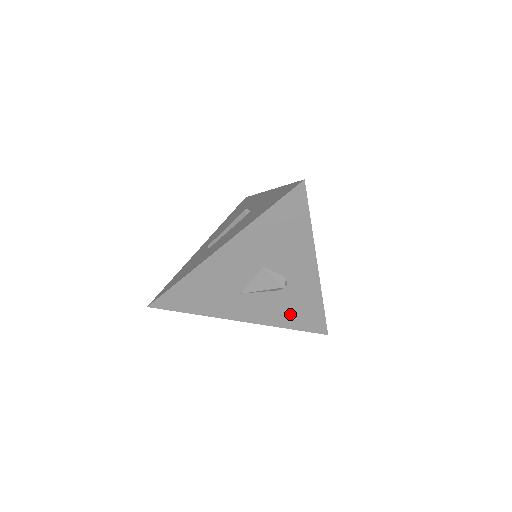
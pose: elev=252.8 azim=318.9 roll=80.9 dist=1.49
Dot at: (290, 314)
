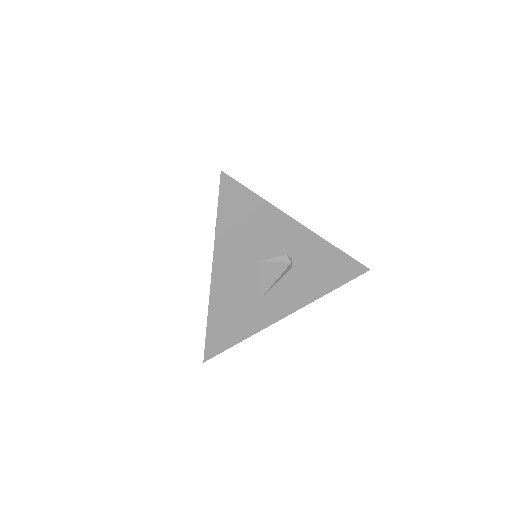
Dot at: (320, 279)
